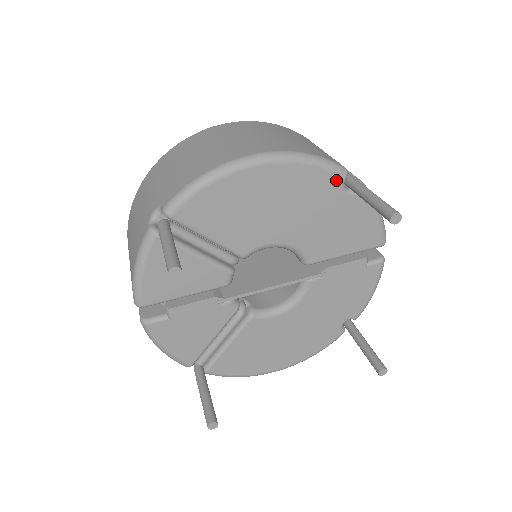
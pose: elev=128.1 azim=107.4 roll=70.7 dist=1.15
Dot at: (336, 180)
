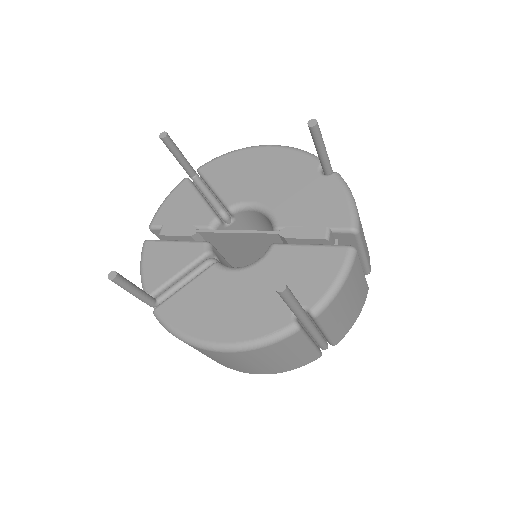
Dot at: (314, 164)
